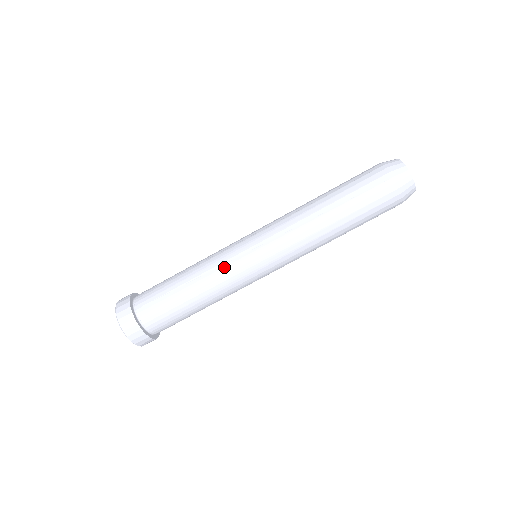
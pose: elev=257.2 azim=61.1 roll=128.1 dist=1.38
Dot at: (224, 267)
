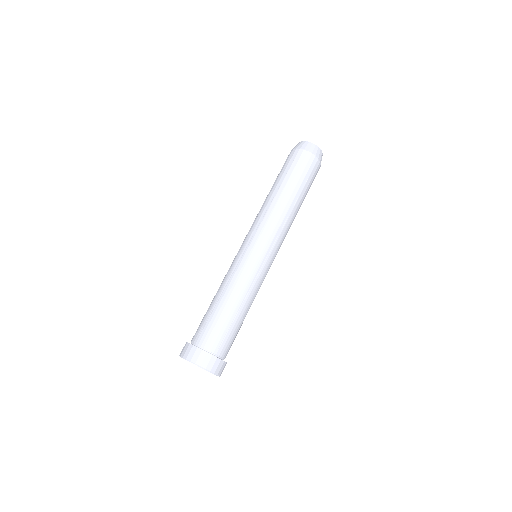
Dot at: (249, 275)
